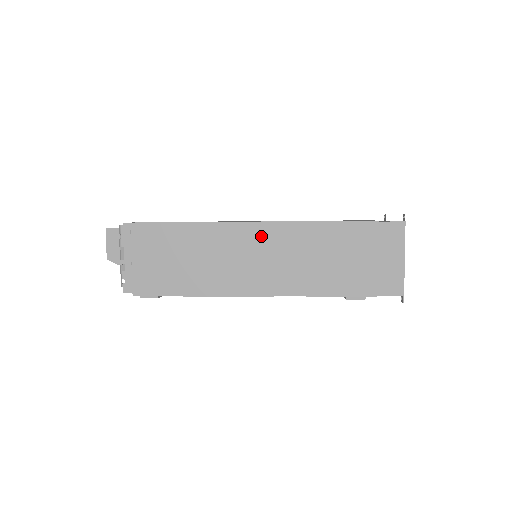
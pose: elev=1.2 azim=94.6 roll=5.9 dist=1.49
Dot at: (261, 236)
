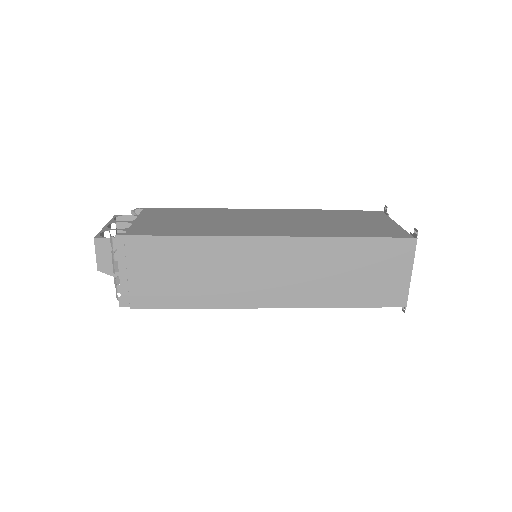
Dot at: (269, 251)
